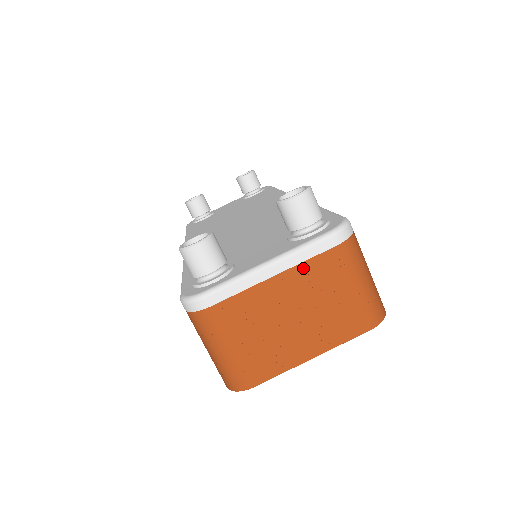
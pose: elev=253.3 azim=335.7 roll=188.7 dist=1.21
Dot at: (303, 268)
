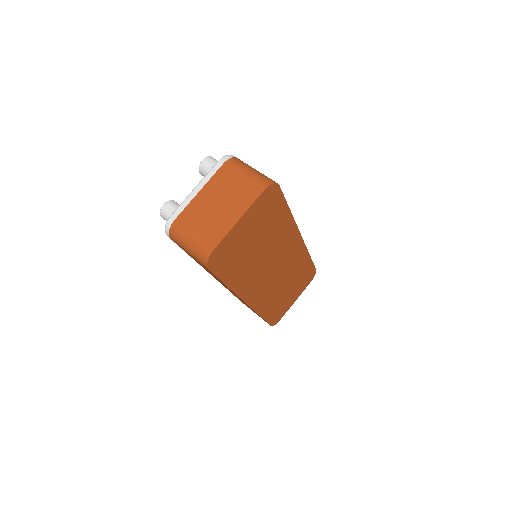
Dot at: (212, 180)
